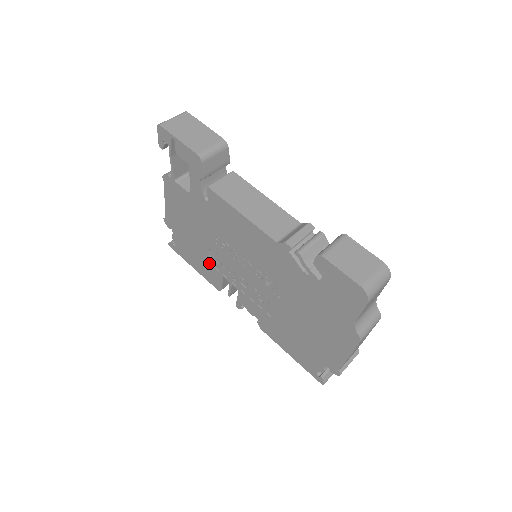
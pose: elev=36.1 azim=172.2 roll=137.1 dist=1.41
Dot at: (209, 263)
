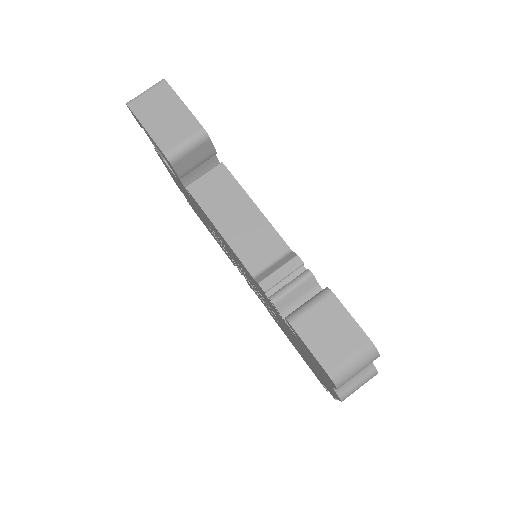
Dot at: (218, 241)
